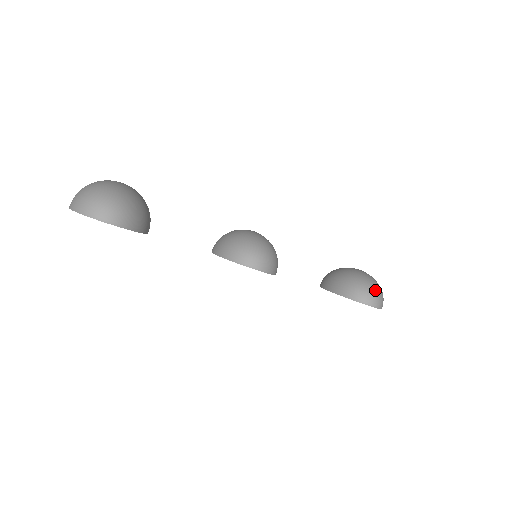
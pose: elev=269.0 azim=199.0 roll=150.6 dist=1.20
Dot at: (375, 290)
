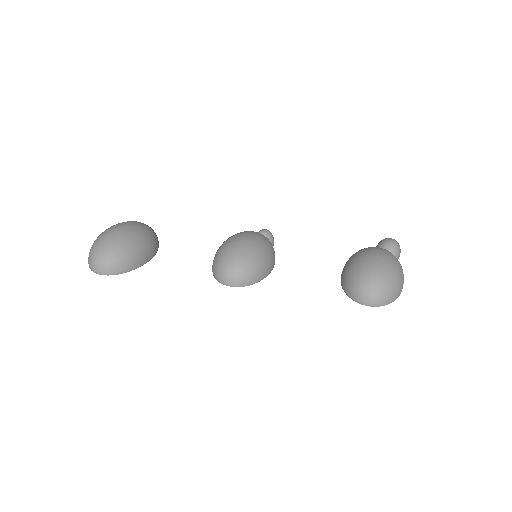
Dot at: (373, 289)
